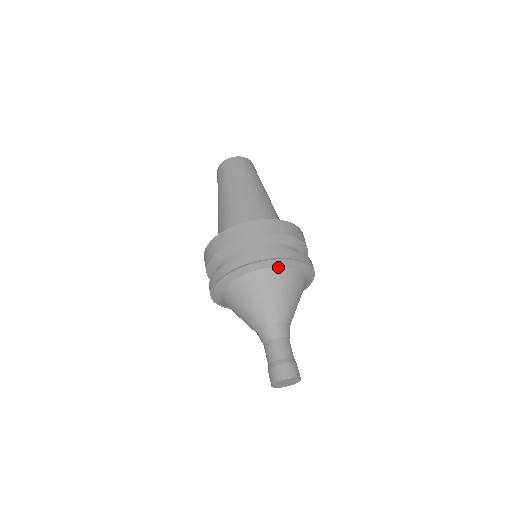
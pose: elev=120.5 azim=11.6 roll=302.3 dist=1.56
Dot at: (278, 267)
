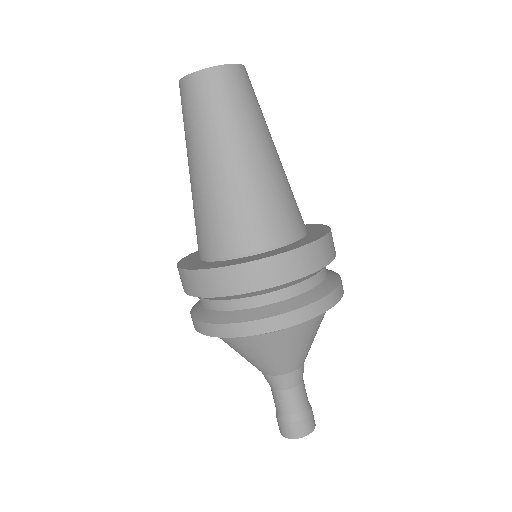
Dot at: occluded
